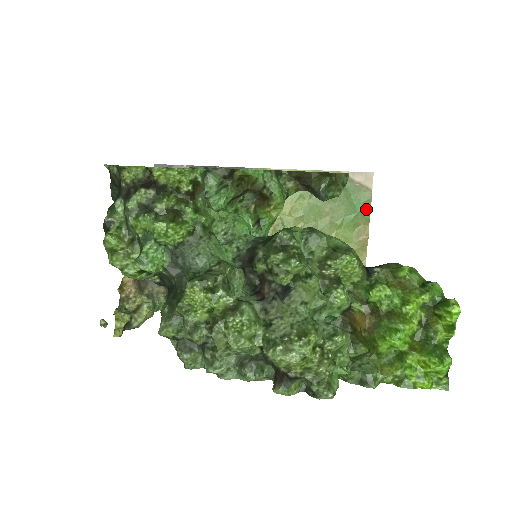
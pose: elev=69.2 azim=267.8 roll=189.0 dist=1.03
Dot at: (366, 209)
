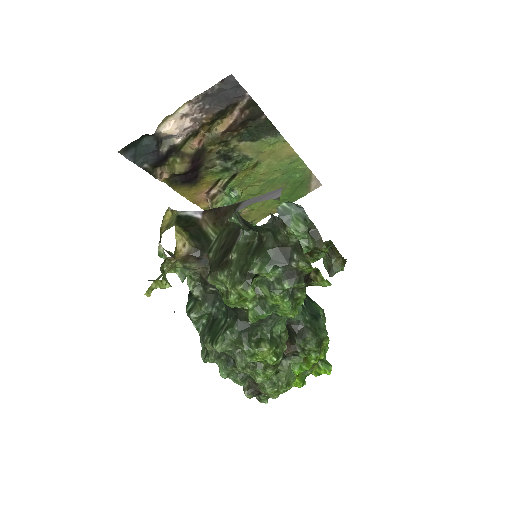
Dot at: (295, 199)
